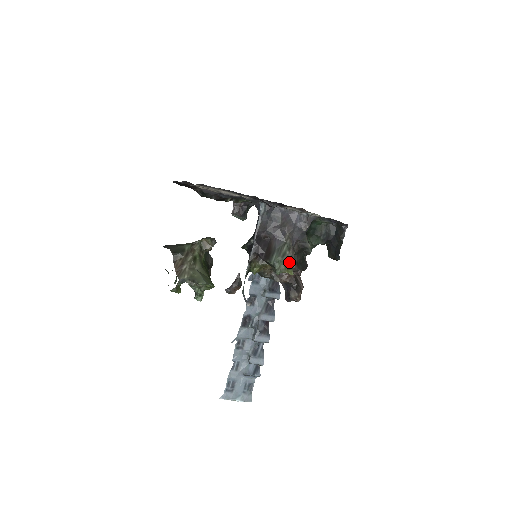
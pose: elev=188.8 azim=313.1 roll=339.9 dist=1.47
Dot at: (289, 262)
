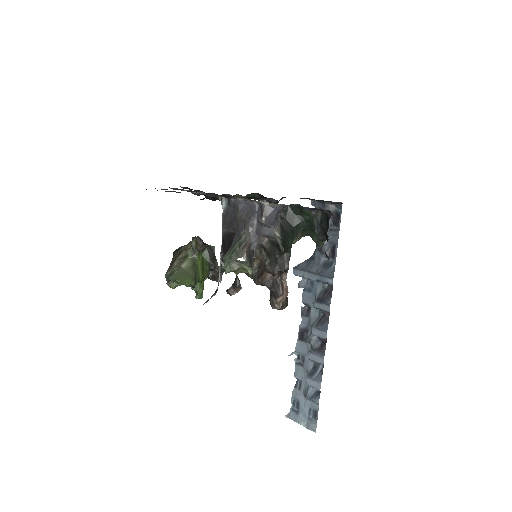
Dot at: (264, 261)
